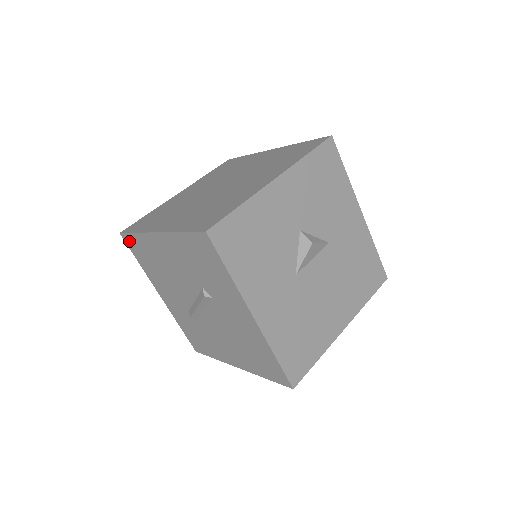
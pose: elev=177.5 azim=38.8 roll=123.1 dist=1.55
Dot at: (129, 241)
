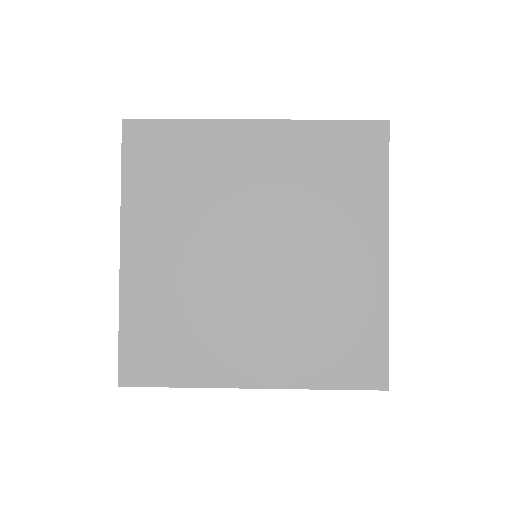
Dot at: occluded
